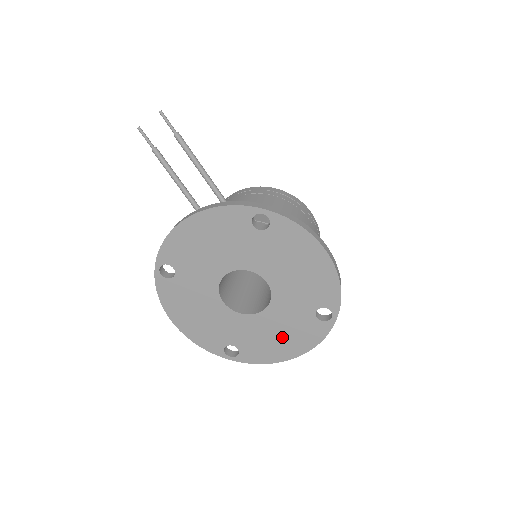
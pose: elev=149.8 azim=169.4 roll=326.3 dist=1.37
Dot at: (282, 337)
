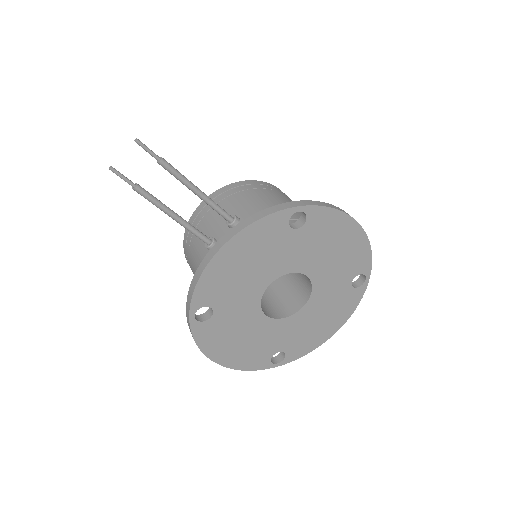
Dot at: (324, 320)
